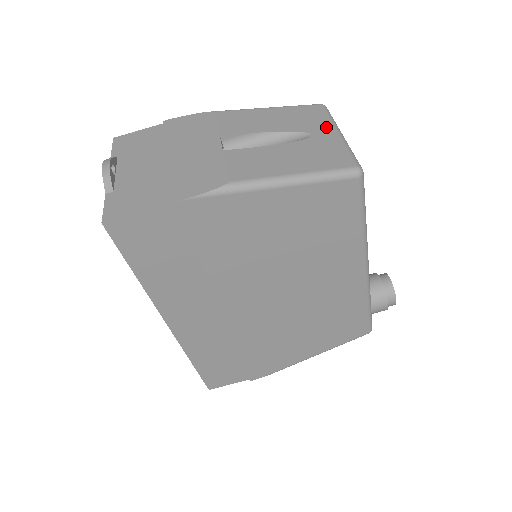
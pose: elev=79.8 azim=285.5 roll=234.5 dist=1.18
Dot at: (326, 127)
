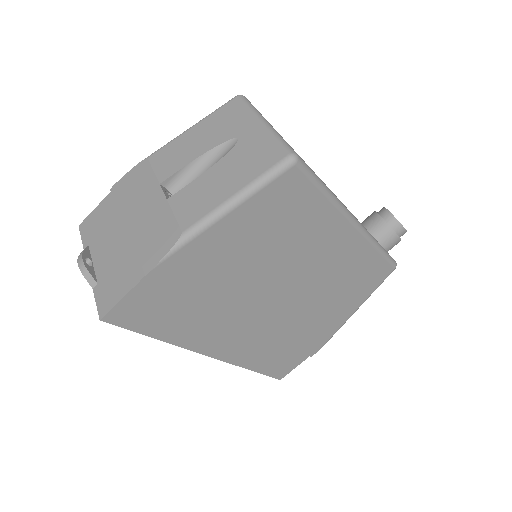
Dot at: (248, 122)
